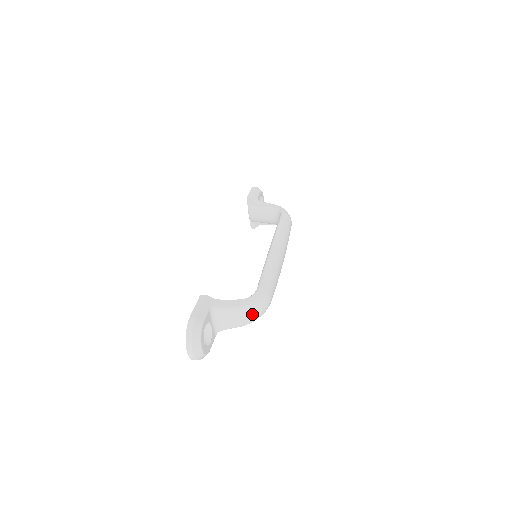
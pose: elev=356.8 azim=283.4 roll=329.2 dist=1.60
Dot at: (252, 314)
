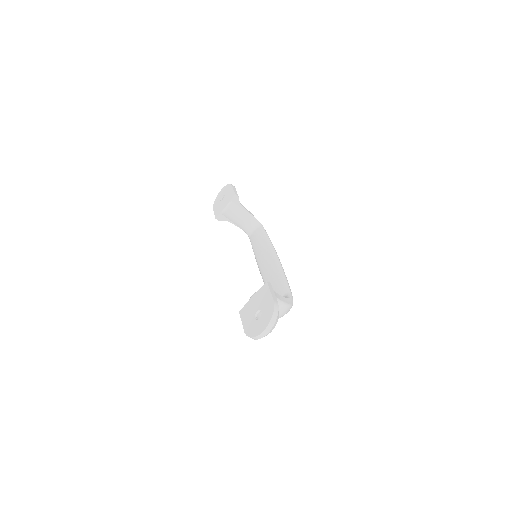
Dot at: (286, 313)
